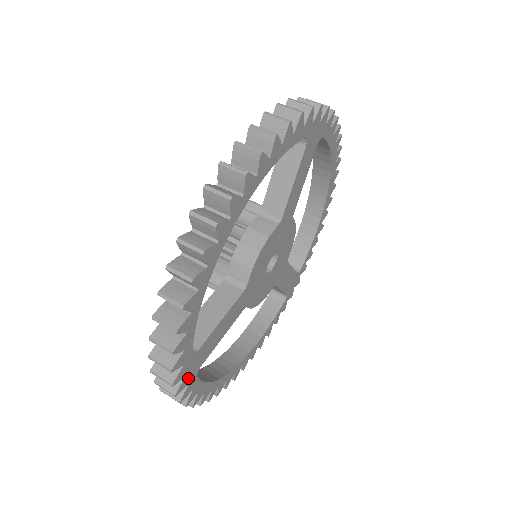
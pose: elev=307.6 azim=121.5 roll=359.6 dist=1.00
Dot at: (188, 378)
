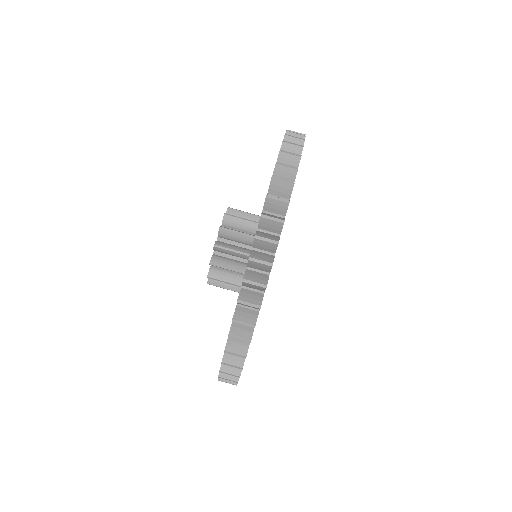
Dot at: occluded
